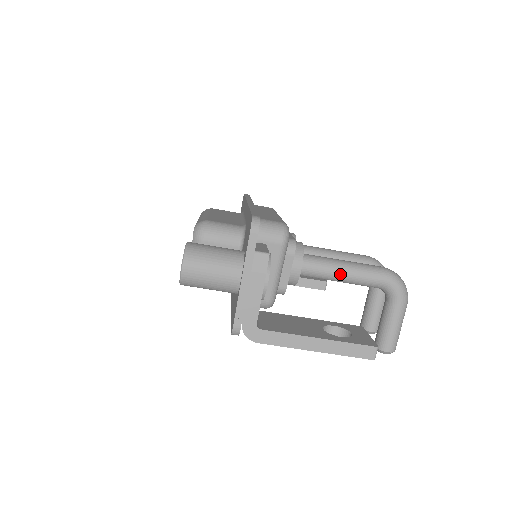
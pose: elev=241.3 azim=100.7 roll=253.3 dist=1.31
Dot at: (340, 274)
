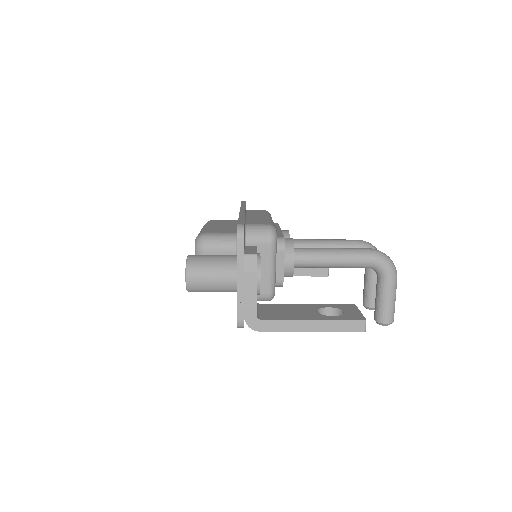
Dot at: (330, 261)
